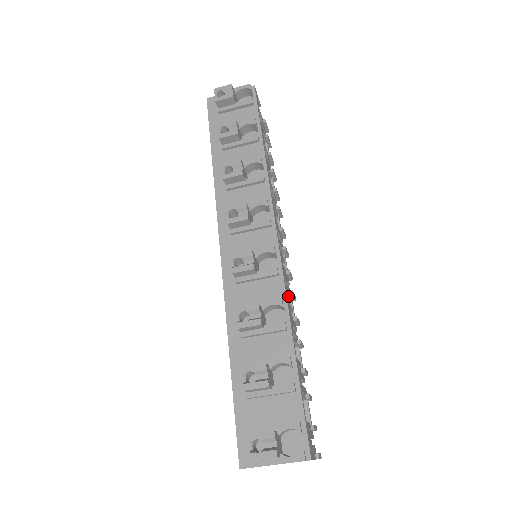
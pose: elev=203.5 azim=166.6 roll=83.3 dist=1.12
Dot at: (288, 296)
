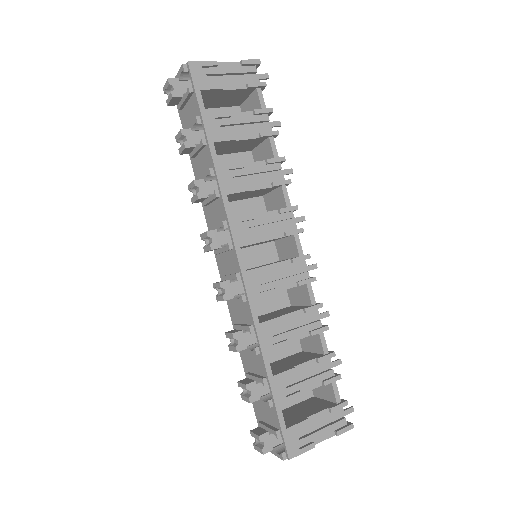
Dot at: (299, 285)
